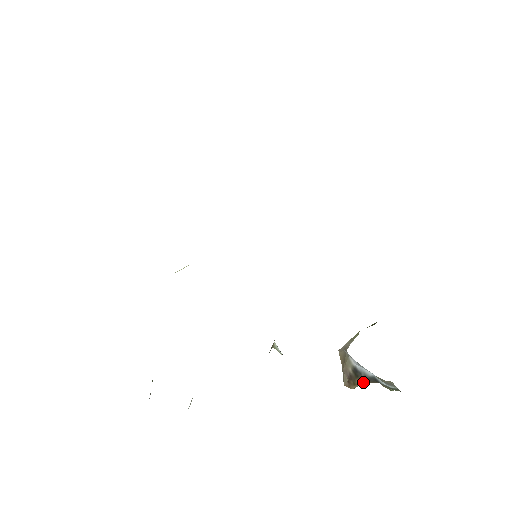
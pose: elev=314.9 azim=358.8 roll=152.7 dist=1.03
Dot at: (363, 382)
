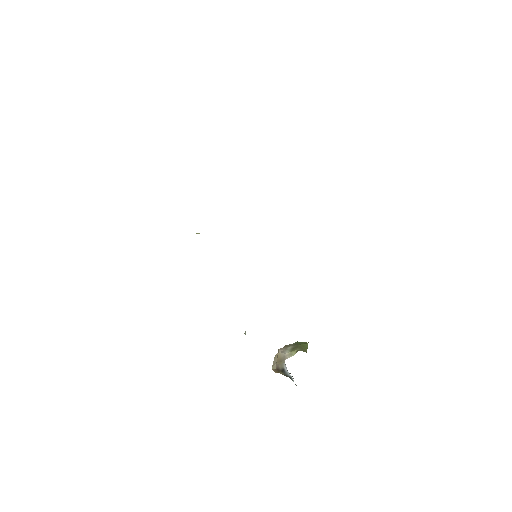
Dot at: occluded
